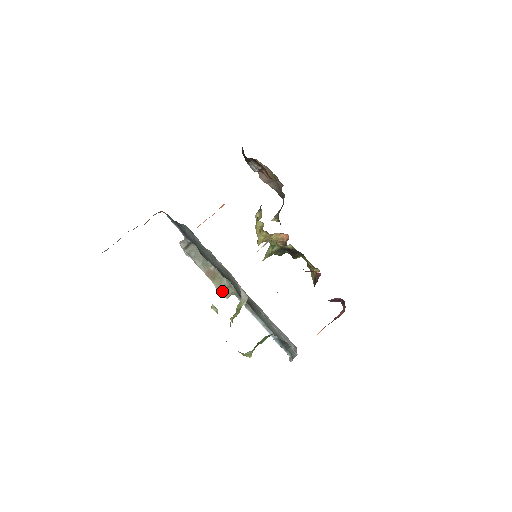
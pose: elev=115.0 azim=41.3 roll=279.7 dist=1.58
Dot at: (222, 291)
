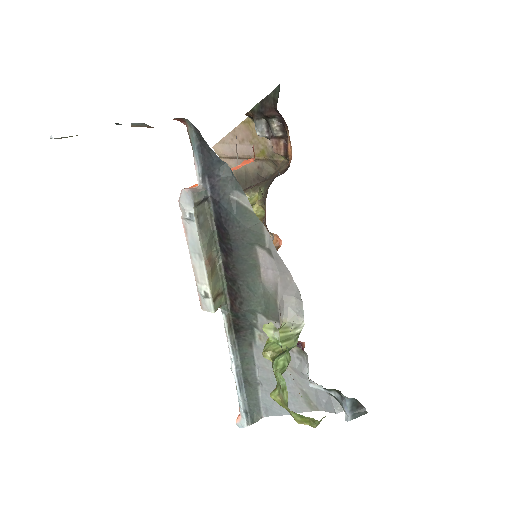
Dot at: (213, 298)
